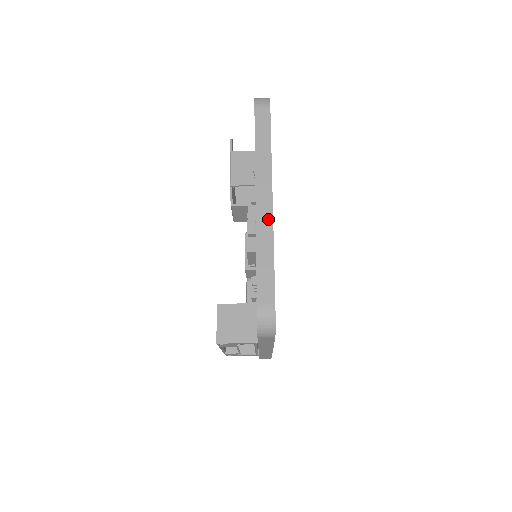
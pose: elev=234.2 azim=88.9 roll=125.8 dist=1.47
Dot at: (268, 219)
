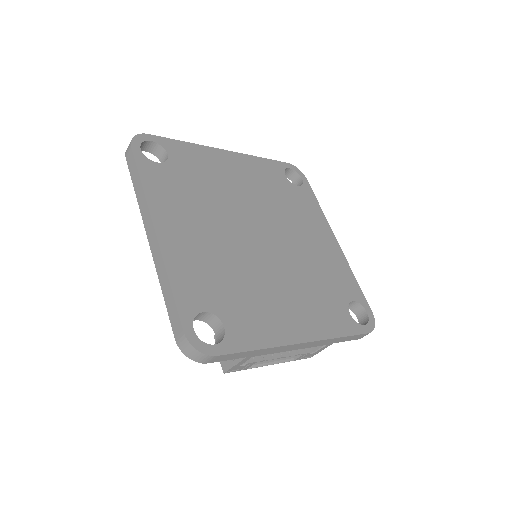
Dot at: (158, 251)
